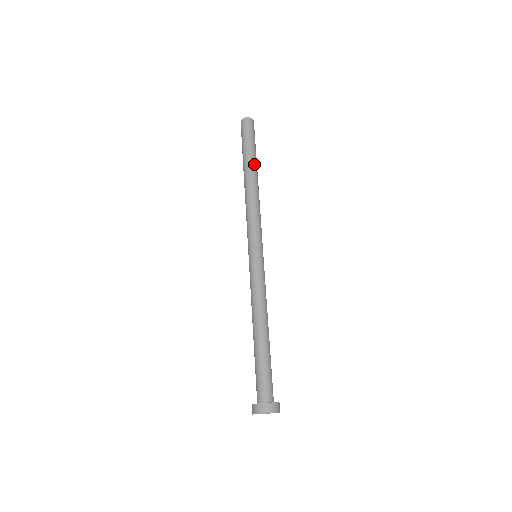
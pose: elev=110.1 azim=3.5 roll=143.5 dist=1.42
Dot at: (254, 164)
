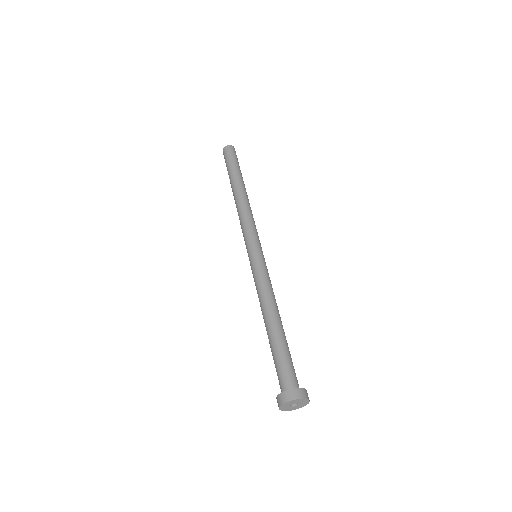
Dot at: (239, 179)
